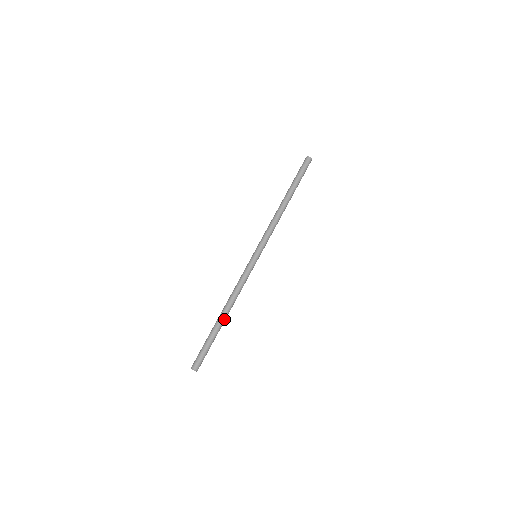
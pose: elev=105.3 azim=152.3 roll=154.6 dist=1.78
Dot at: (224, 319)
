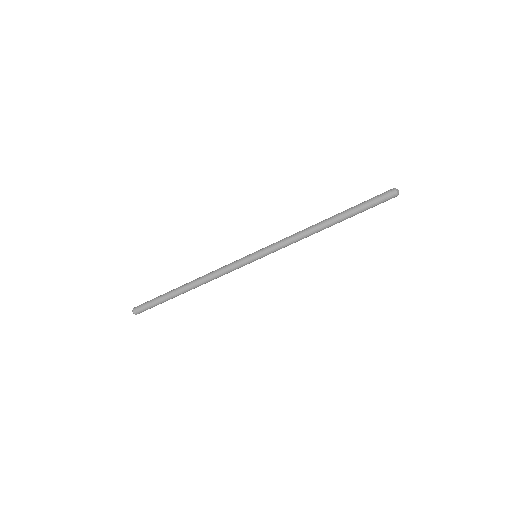
Dot at: occluded
